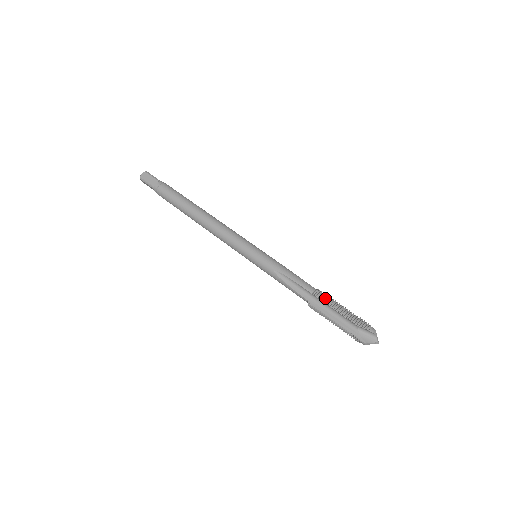
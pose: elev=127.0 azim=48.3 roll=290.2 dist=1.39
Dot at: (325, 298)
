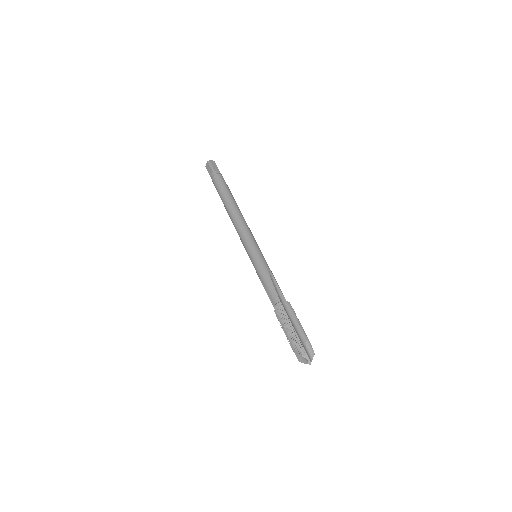
Dot at: (280, 313)
